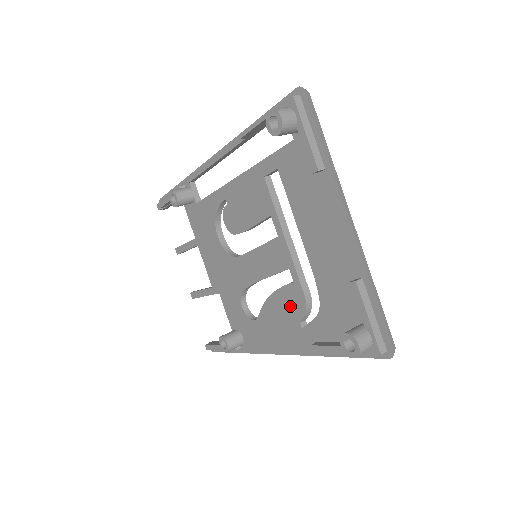
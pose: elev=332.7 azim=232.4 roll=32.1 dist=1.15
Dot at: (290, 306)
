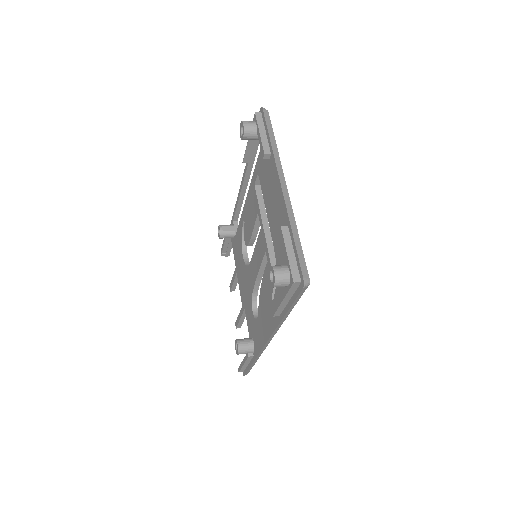
Dot at: (268, 286)
